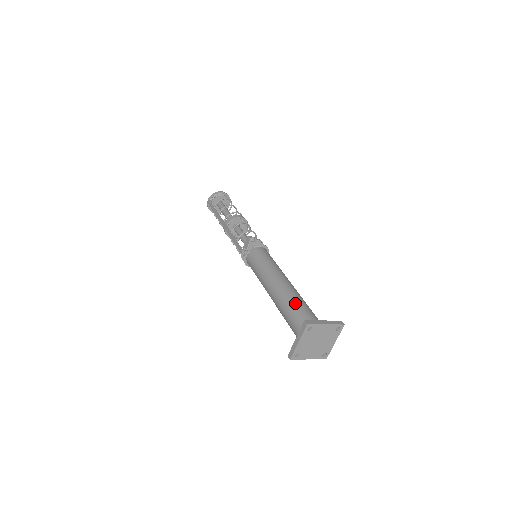
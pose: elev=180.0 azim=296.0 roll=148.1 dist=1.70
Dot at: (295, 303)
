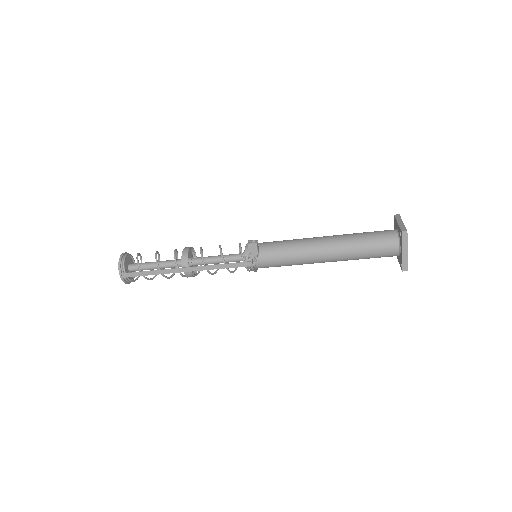
Dot at: (359, 239)
